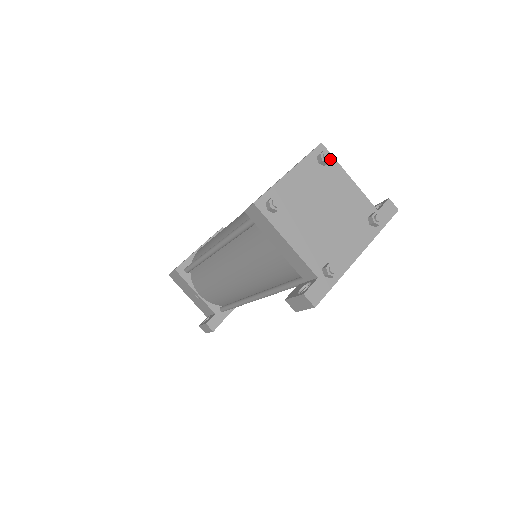
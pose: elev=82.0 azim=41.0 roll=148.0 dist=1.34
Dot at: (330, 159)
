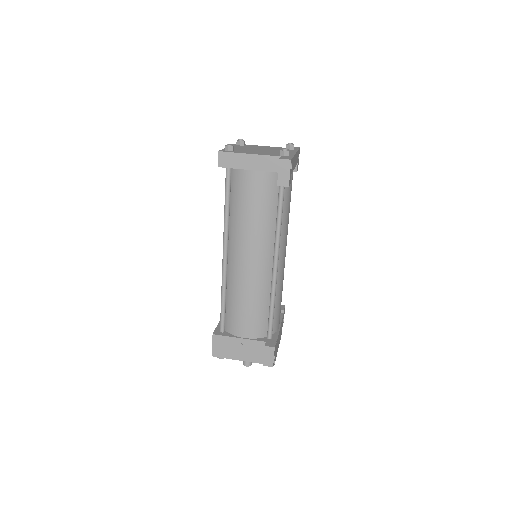
Dot at: (244, 141)
